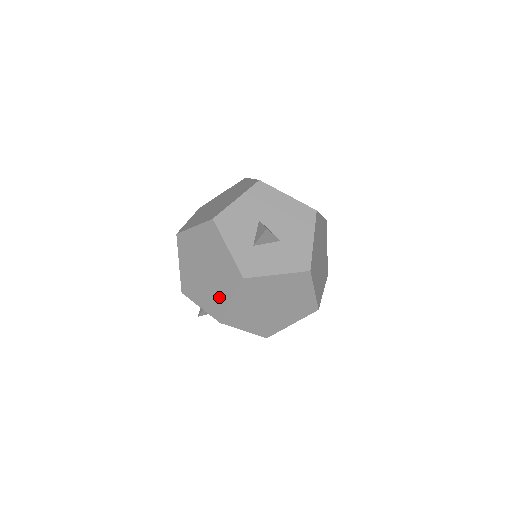
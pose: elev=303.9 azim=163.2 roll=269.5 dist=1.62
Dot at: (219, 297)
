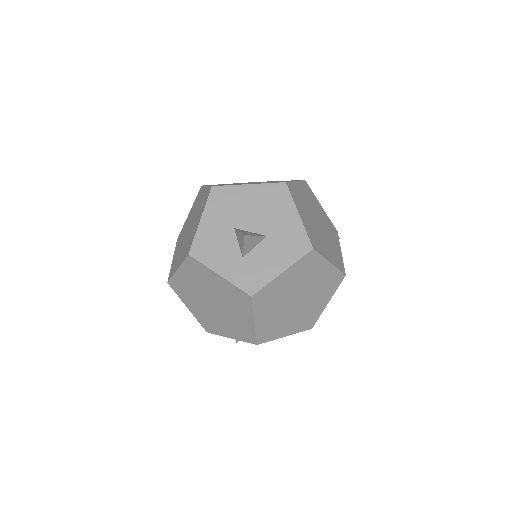
Dot at: (241, 323)
